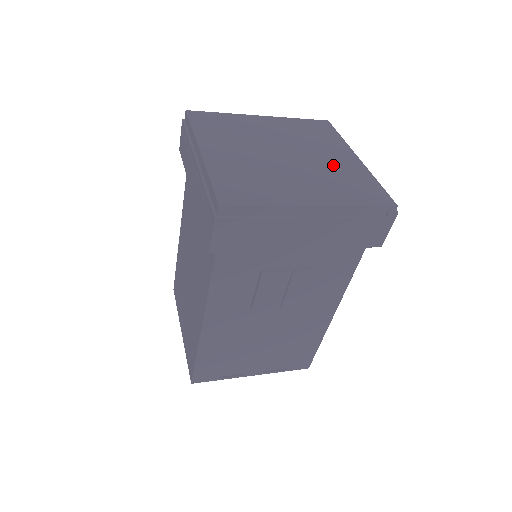
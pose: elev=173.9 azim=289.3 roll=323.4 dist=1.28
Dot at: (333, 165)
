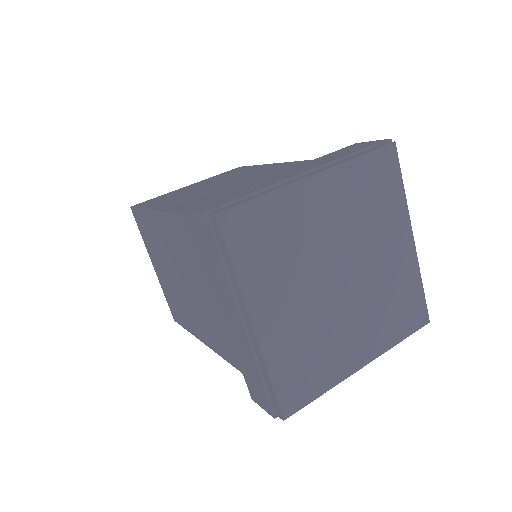
Dot at: (387, 273)
